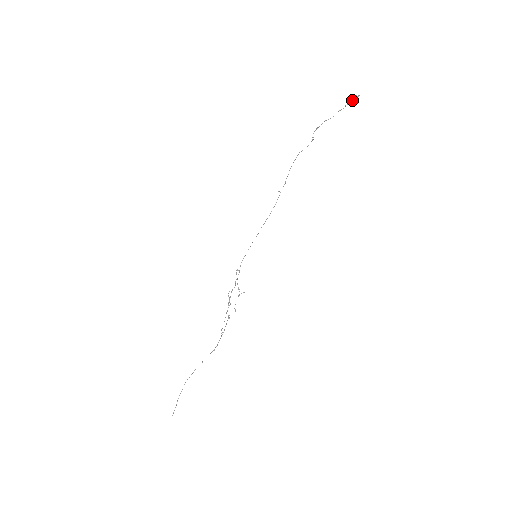
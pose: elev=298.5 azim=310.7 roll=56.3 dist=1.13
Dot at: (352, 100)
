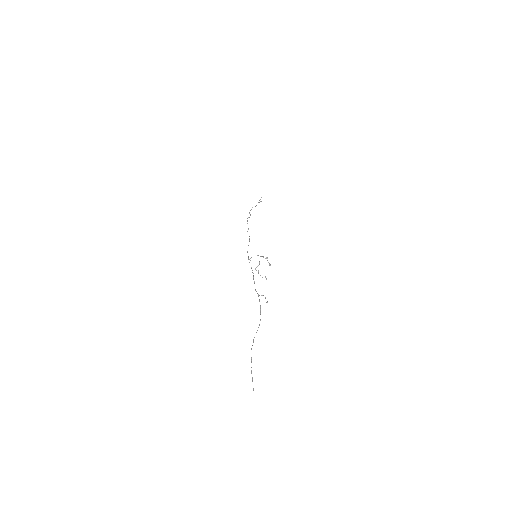
Dot at: occluded
